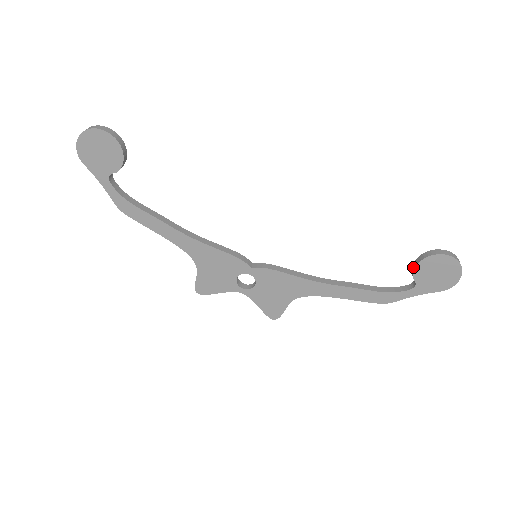
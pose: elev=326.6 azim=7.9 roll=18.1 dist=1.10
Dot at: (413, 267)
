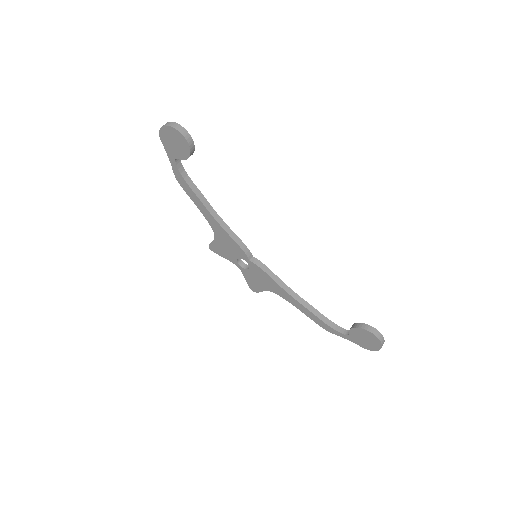
Dot at: (353, 326)
